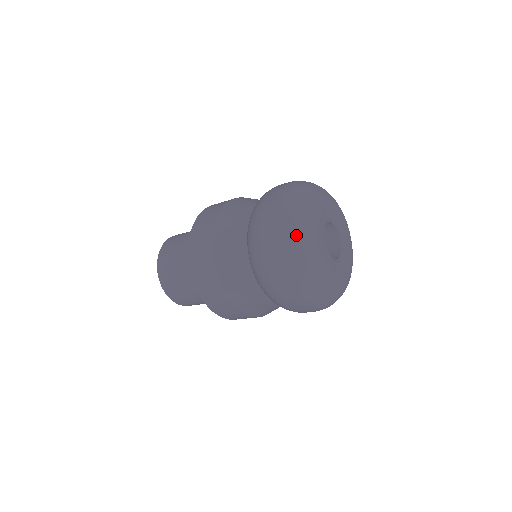
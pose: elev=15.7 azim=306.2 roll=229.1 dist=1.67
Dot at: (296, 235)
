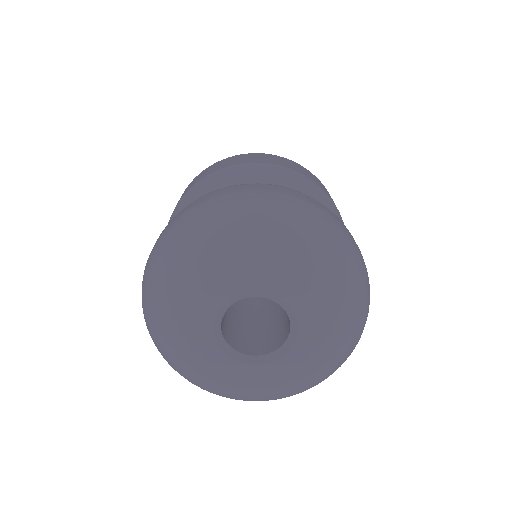
Dot at: occluded
